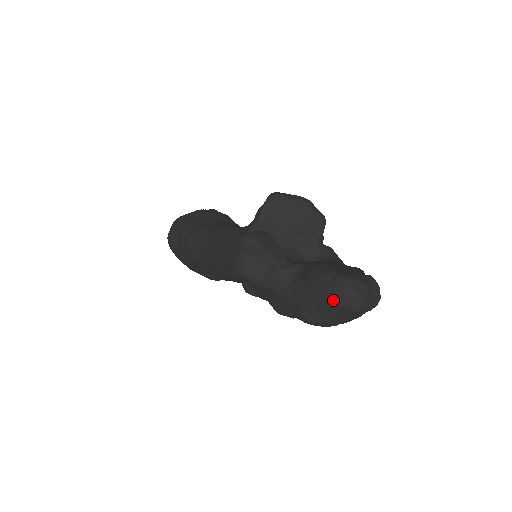
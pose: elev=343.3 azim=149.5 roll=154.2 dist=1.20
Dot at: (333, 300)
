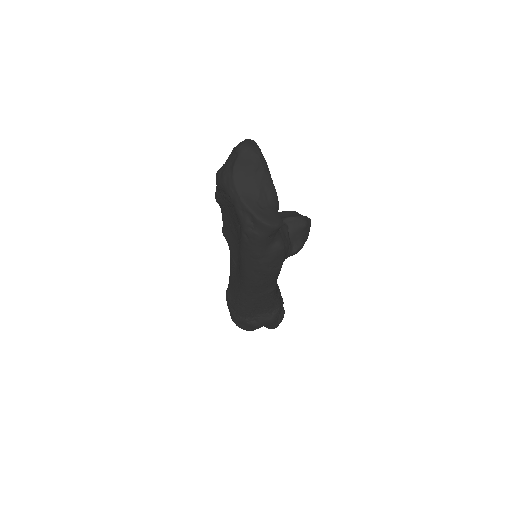
Dot at: occluded
